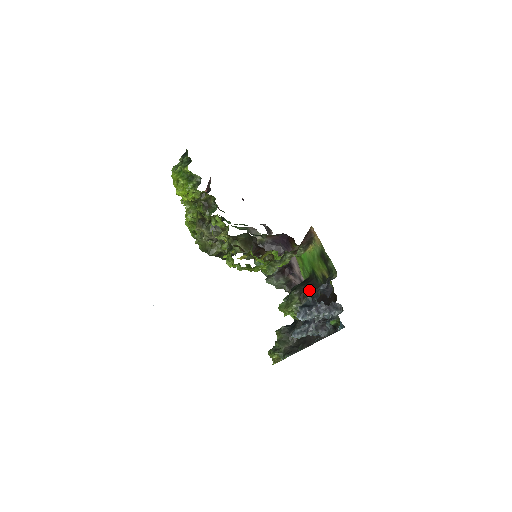
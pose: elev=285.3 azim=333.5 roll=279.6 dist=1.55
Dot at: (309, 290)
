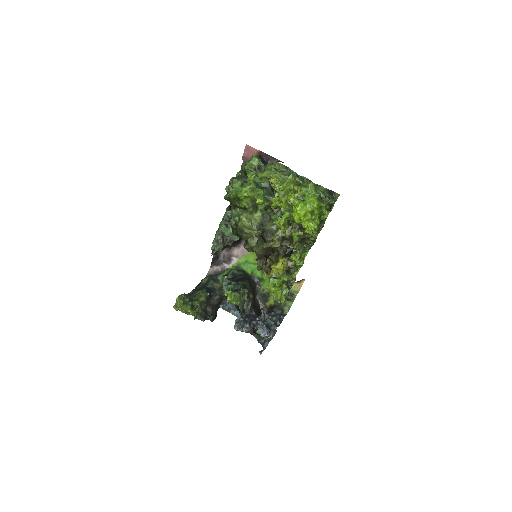
Dot at: (253, 294)
